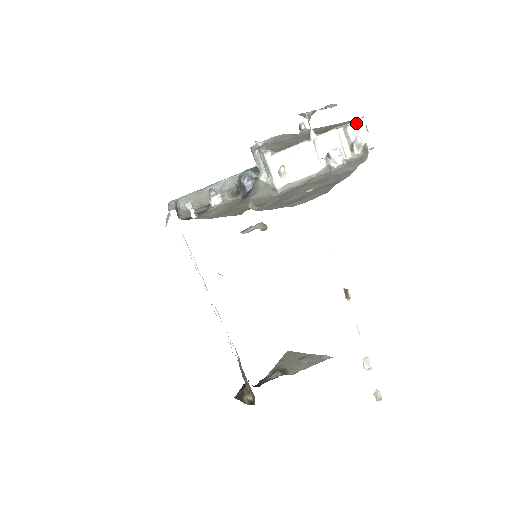
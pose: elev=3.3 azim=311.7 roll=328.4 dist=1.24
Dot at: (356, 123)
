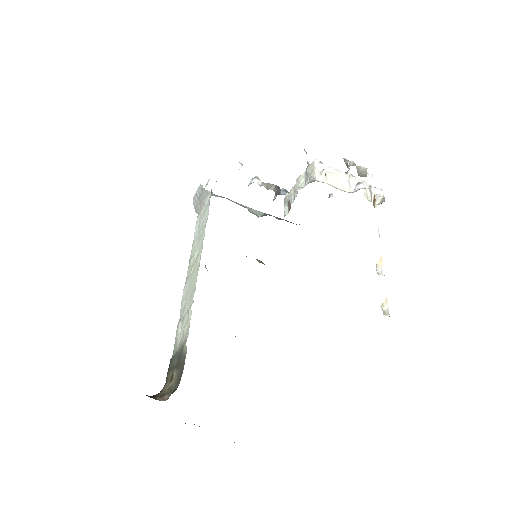
Dot at: (378, 189)
